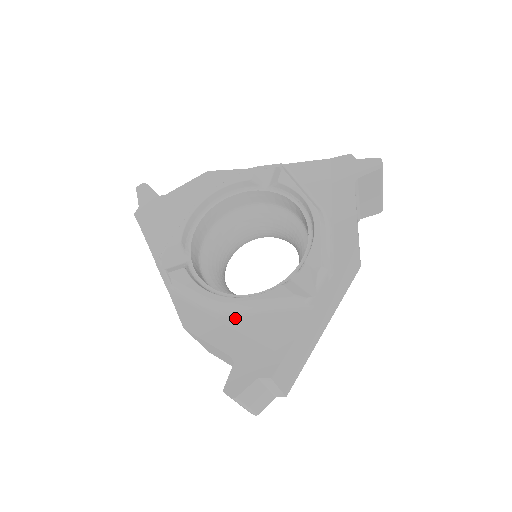
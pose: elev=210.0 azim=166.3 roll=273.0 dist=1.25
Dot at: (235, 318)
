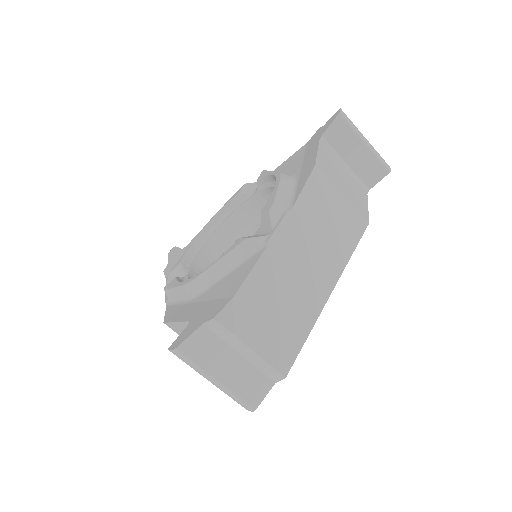
Dot at: (205, 293)
